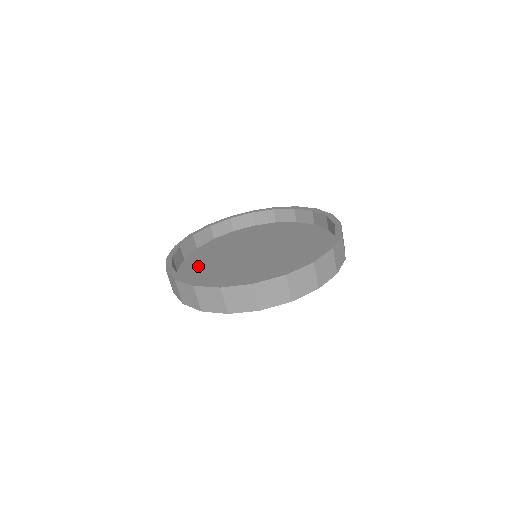
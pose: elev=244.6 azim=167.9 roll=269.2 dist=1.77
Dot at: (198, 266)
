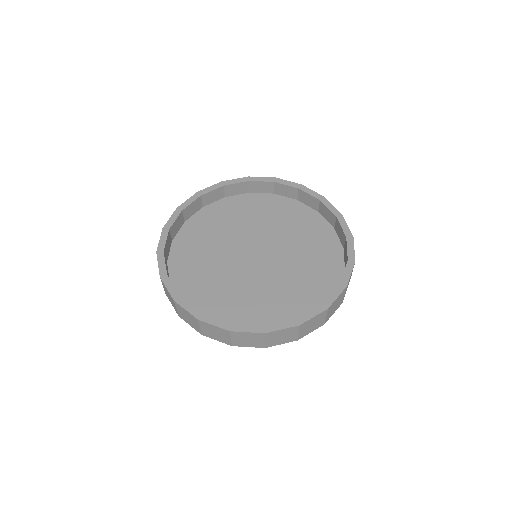
Dot at: (204, 291)
